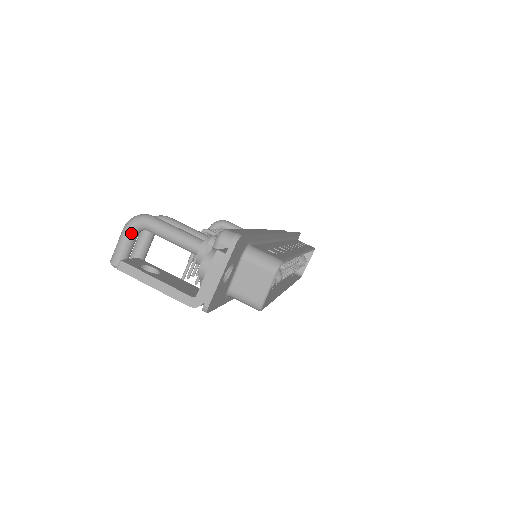
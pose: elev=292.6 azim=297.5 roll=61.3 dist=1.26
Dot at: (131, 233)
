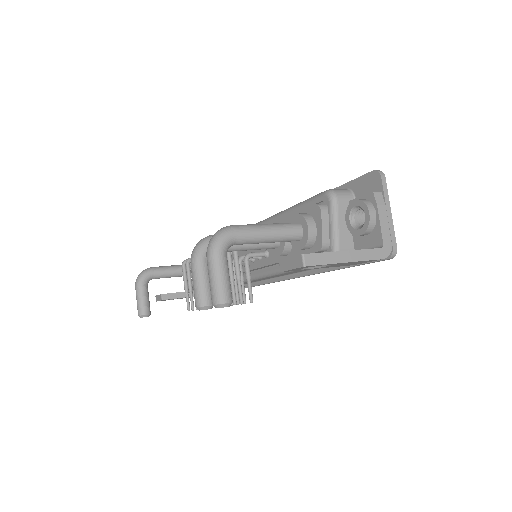
Dot at: (225, 255)
